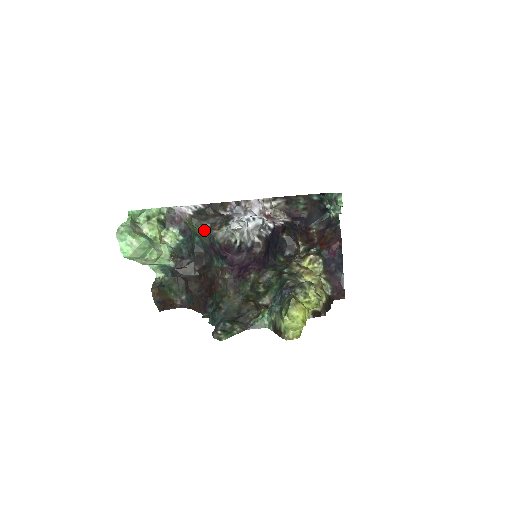
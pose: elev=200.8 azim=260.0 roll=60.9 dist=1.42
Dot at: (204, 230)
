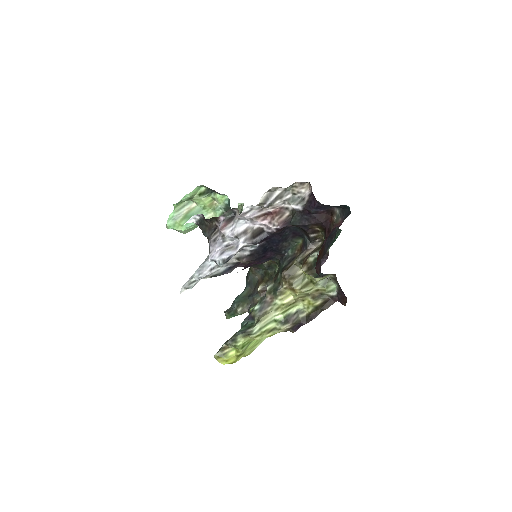
Dot at: occluded
